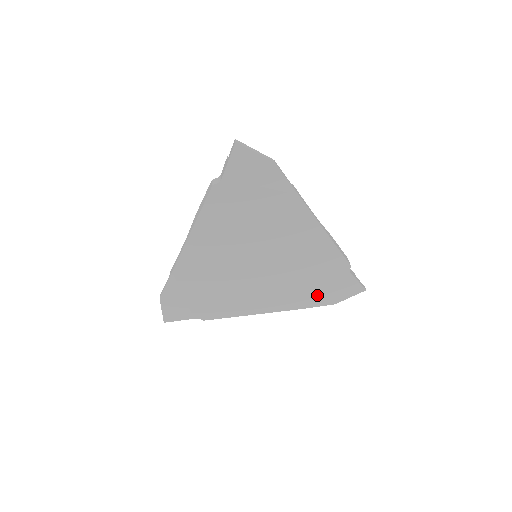
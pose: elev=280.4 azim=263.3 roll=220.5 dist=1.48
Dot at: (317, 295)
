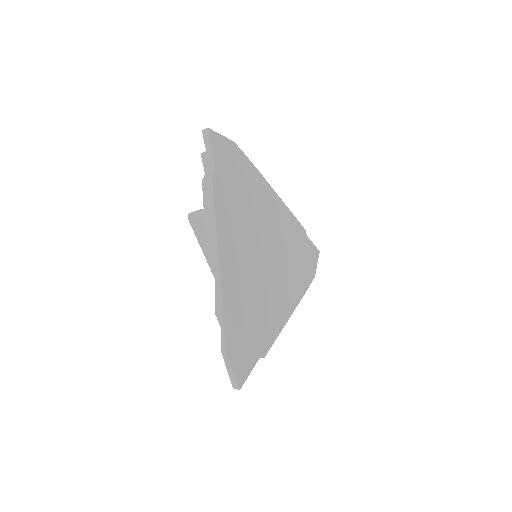
Dot at: (305, 272)
